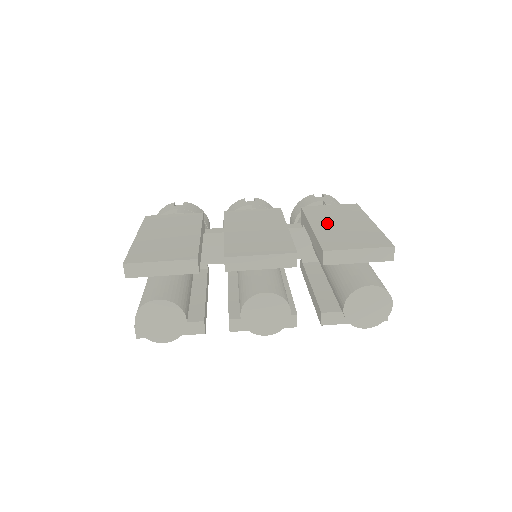
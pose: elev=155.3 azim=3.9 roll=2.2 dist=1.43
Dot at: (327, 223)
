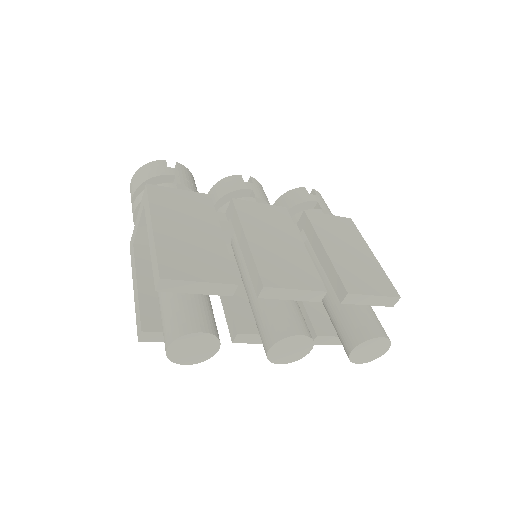
Dot at: (337, 246)
